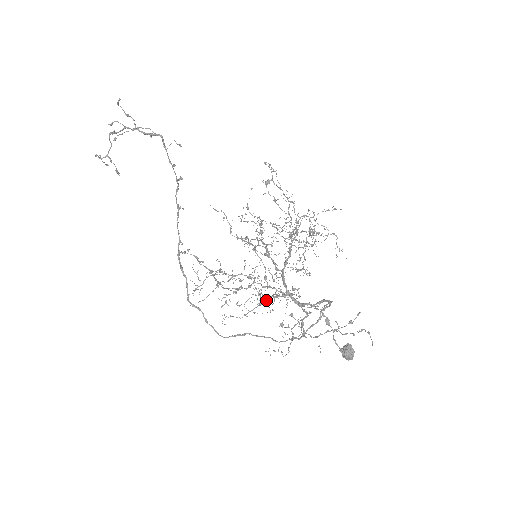
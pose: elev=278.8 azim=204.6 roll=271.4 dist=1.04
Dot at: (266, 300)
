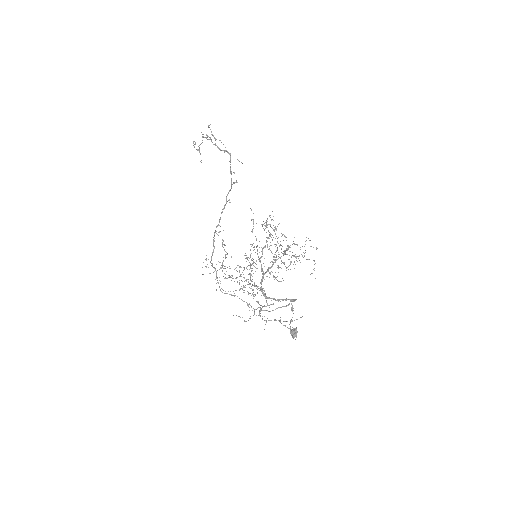
Dot at: occluded
